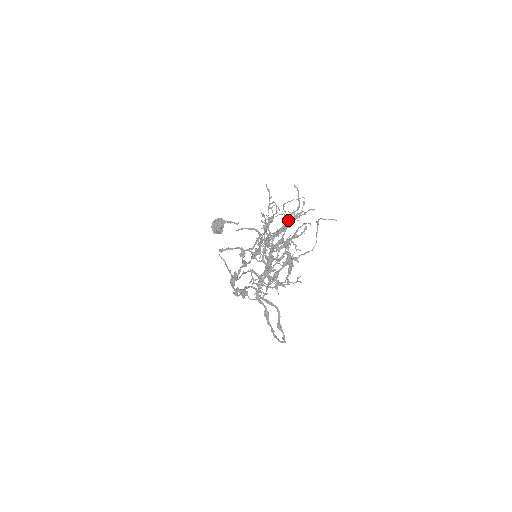
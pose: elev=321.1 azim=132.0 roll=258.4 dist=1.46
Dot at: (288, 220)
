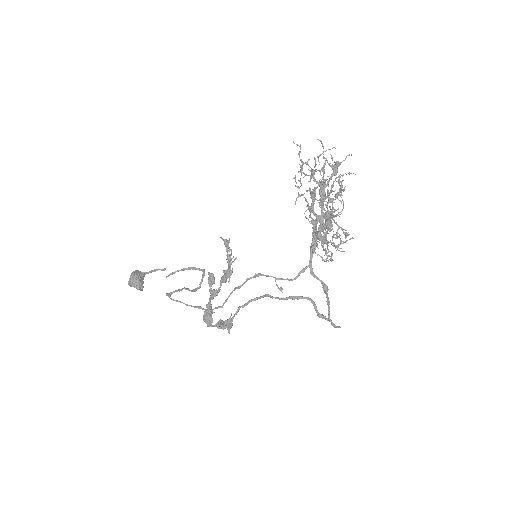
Dot at: (333, 167)
